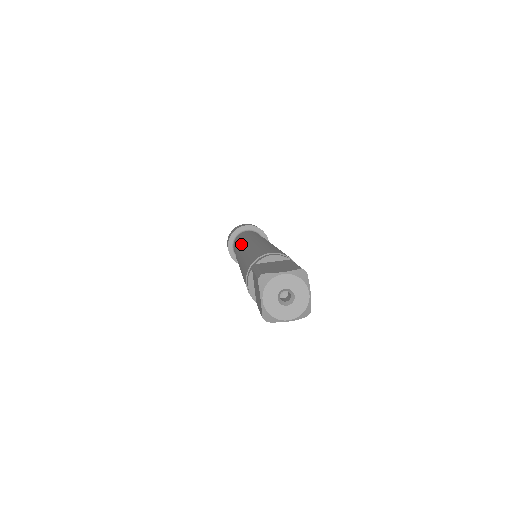
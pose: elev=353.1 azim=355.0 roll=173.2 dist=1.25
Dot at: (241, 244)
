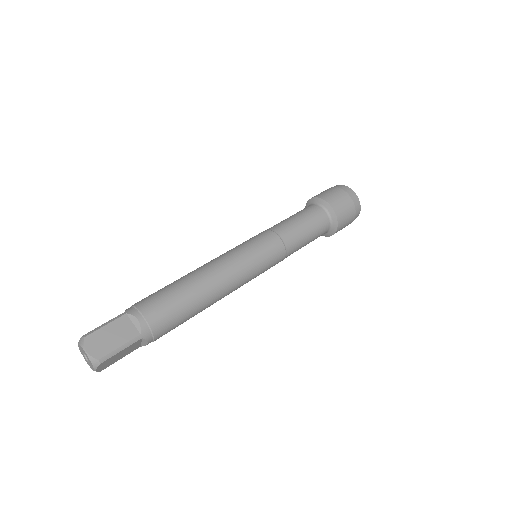
Dot at: (247, 242)
